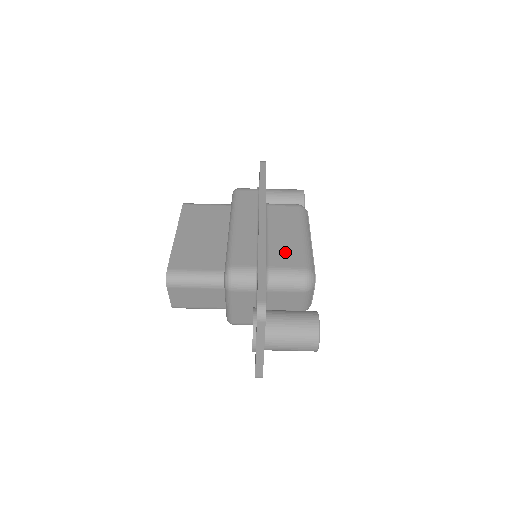
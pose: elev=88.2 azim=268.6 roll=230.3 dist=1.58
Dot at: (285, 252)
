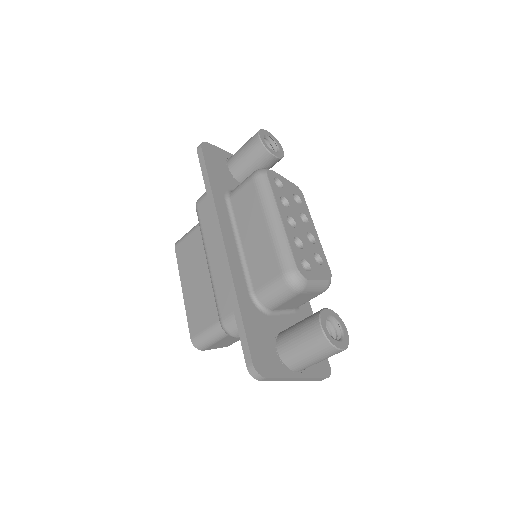
Dot at: (261, 261)
